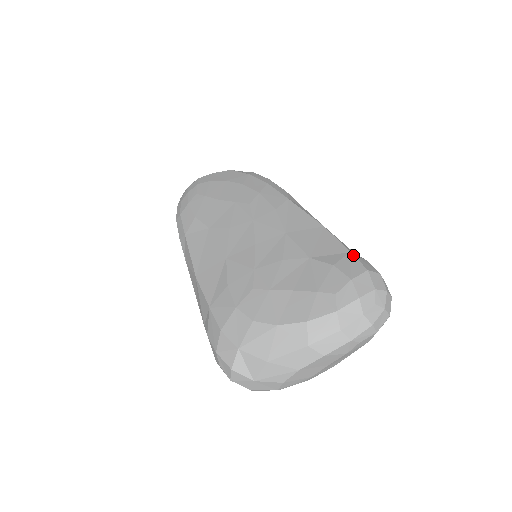
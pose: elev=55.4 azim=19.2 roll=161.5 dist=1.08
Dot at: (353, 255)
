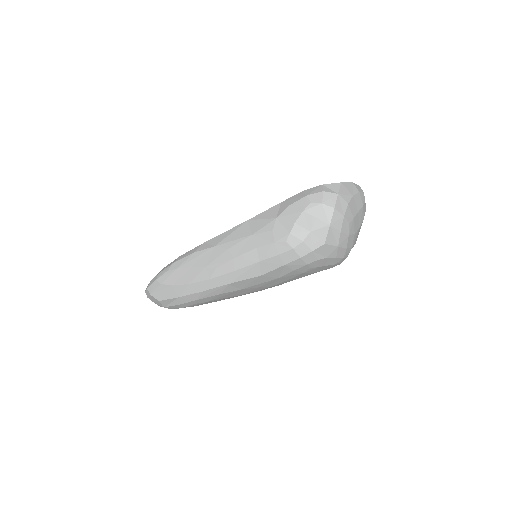
Dot at: occluded
